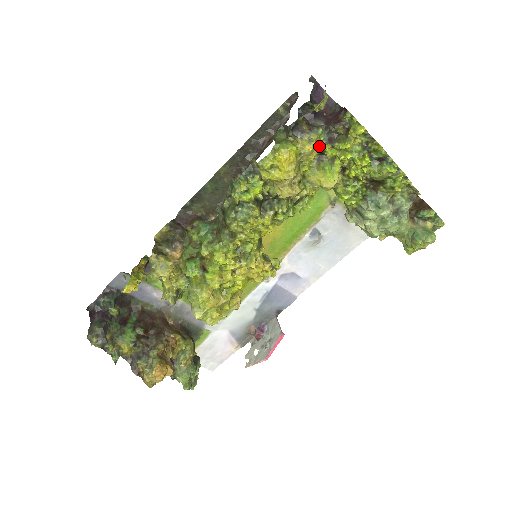
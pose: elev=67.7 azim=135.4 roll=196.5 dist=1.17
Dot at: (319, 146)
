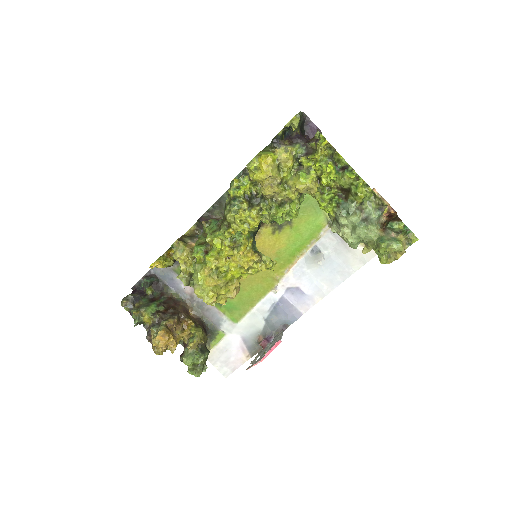
Dot at: (298, 158)
